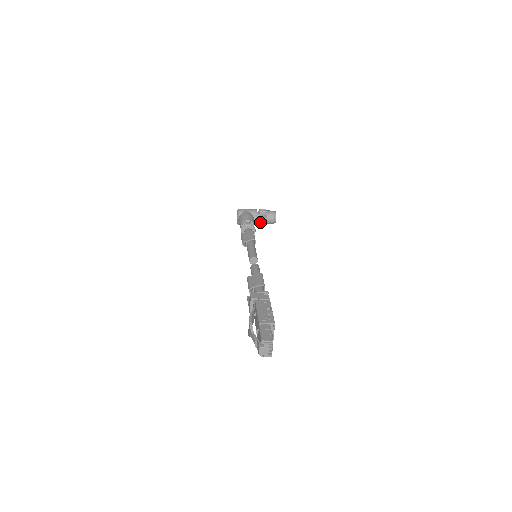
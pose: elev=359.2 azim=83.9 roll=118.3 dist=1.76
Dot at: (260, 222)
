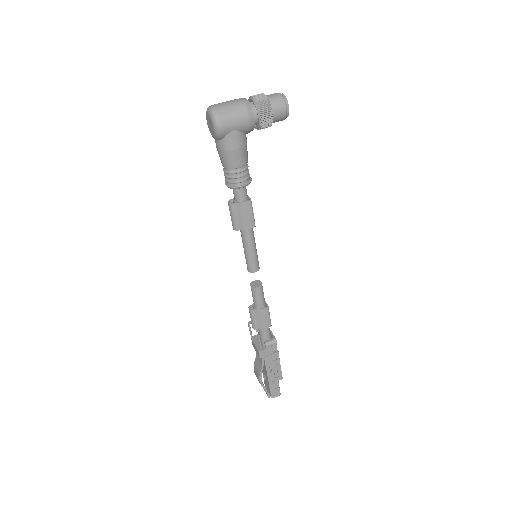
Dot at: (255, 127)
